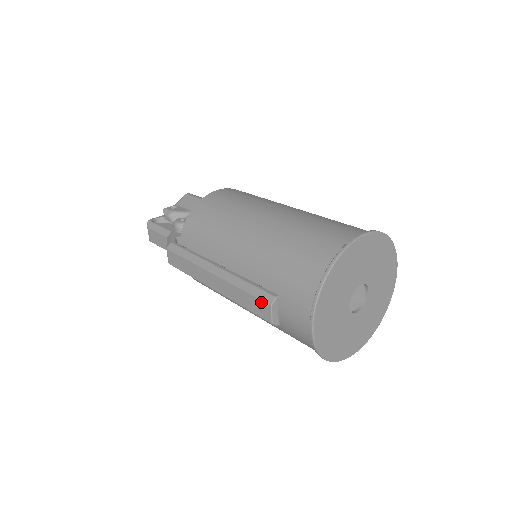
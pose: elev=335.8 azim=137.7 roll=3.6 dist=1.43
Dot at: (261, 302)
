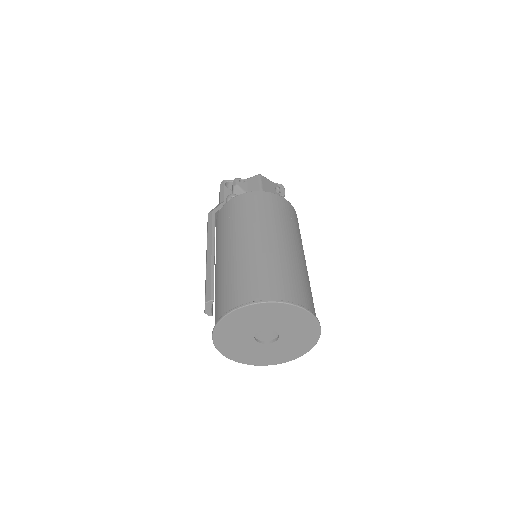
Dot at: (205, 296)
